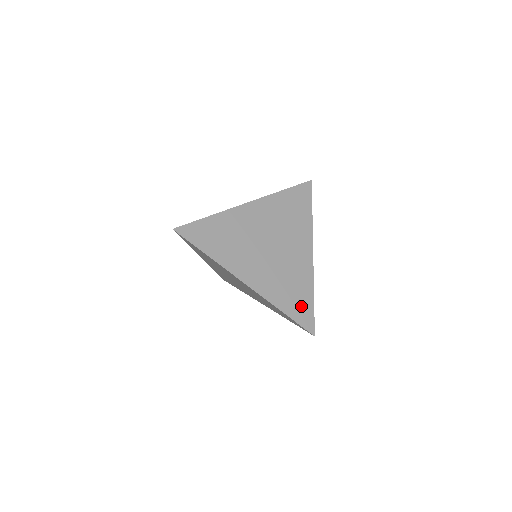
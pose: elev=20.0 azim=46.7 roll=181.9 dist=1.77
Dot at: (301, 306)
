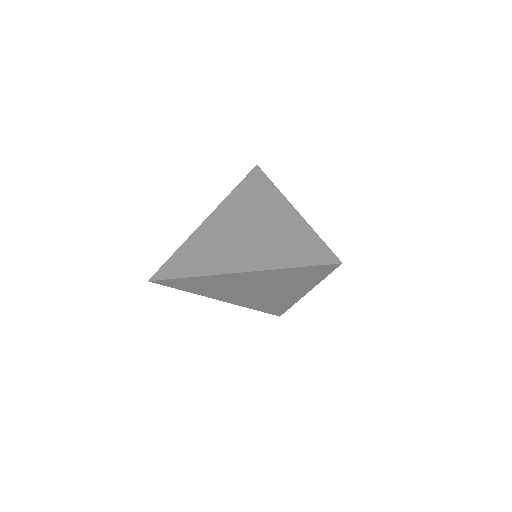
Dot at: (274, 309)
